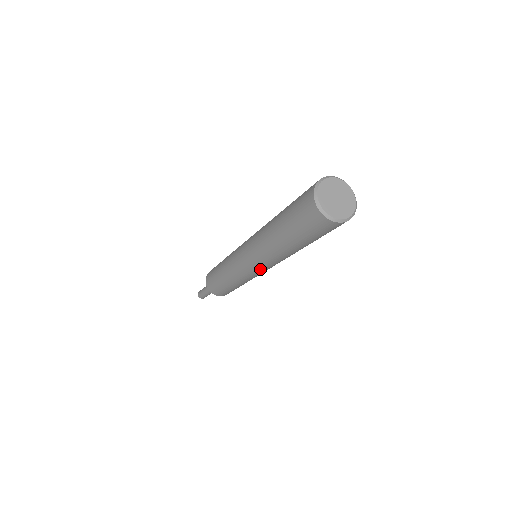
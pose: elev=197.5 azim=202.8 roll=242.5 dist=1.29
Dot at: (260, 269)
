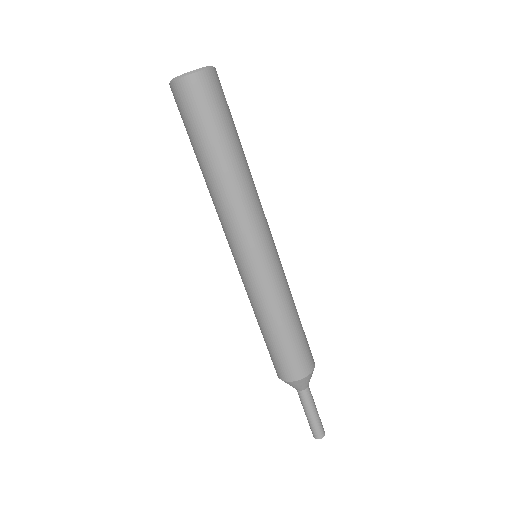
Dot at: (266, 240)
